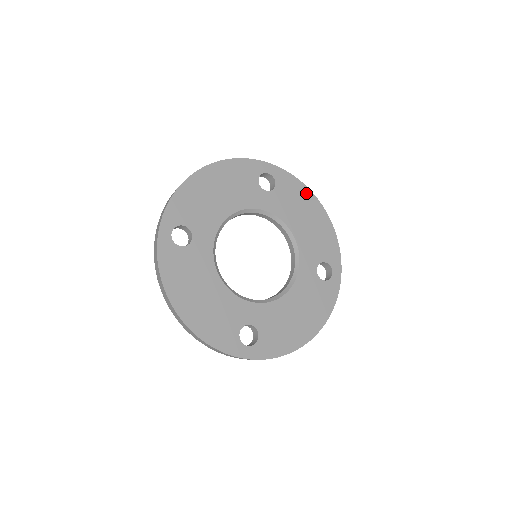
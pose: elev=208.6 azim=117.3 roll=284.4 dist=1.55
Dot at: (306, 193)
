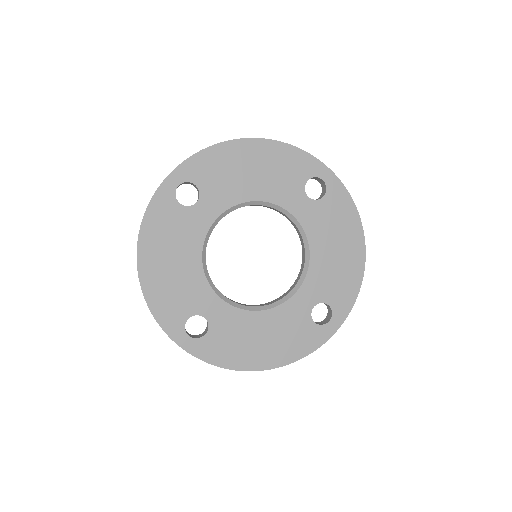
Dot at: (354, 223)
